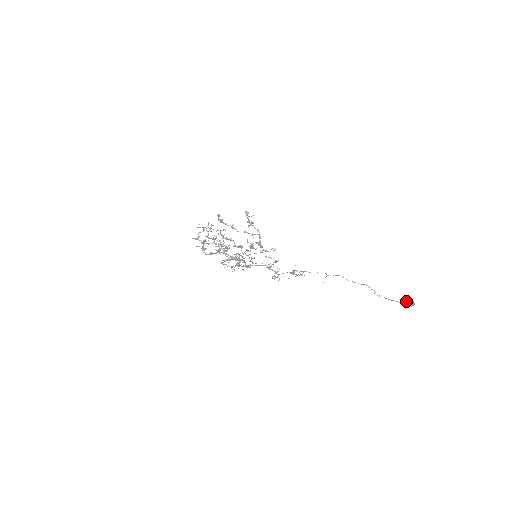
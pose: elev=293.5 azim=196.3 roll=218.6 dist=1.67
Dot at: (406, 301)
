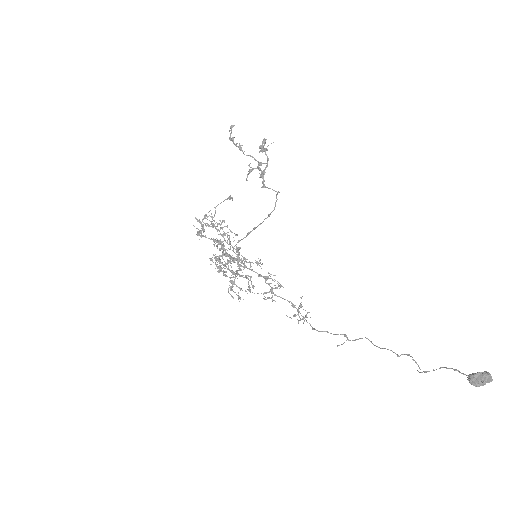
Dot at: occluded
